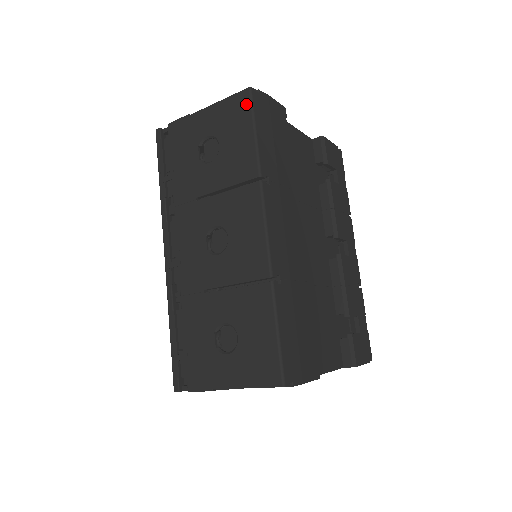
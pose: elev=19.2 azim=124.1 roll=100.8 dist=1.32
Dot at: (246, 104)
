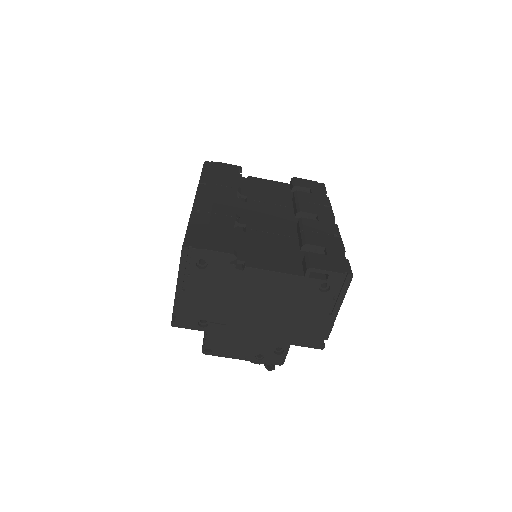
Dot at: occluded
